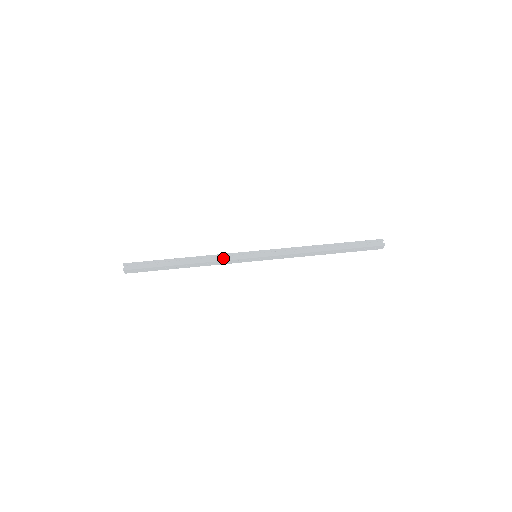
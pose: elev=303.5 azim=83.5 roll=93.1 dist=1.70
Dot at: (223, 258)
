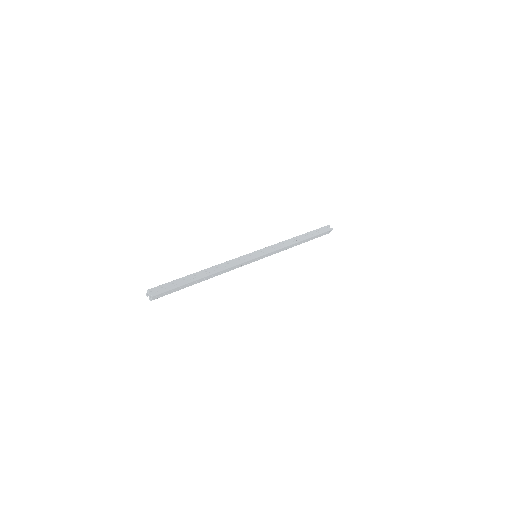
Dot at: (235, 263)
